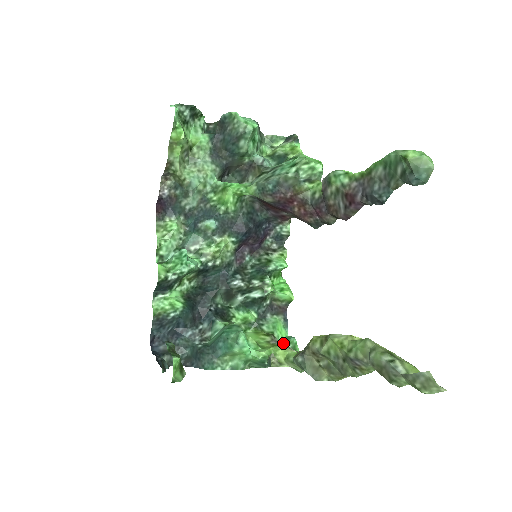
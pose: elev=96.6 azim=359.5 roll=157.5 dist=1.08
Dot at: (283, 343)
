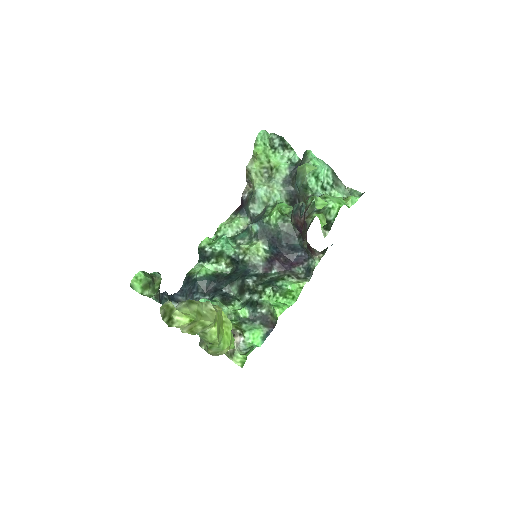
Dot at: (248, 346)
